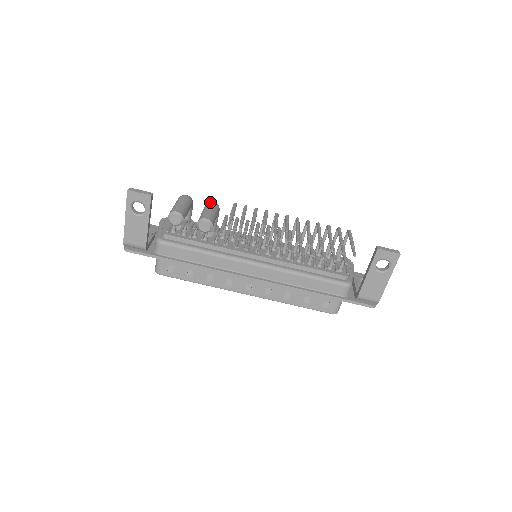
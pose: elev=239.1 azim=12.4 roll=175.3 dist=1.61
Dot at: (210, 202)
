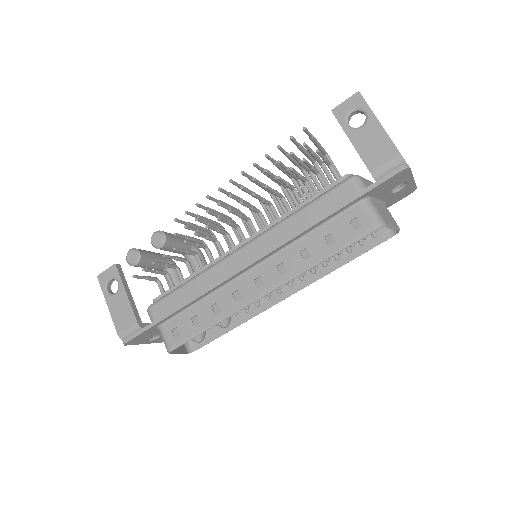
Dot at: occluded
